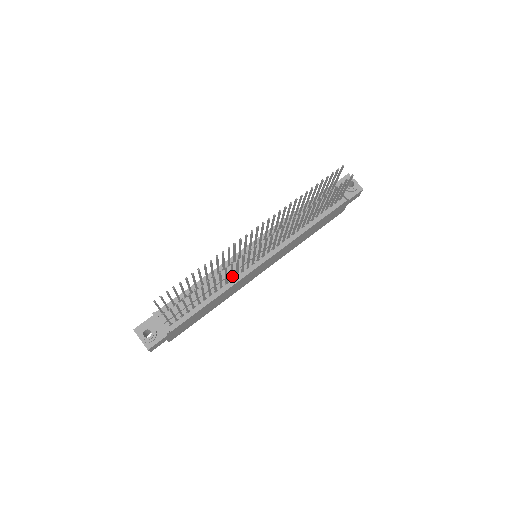
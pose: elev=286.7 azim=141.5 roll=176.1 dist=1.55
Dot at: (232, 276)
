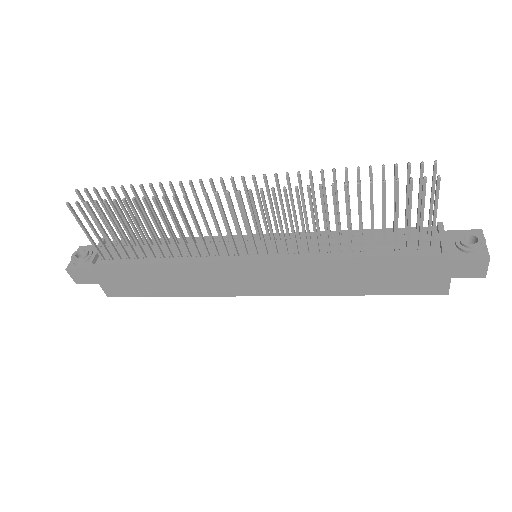
Dot at: (194, 243)
